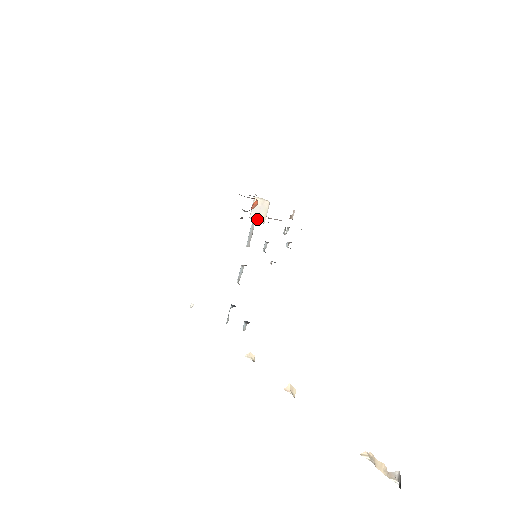
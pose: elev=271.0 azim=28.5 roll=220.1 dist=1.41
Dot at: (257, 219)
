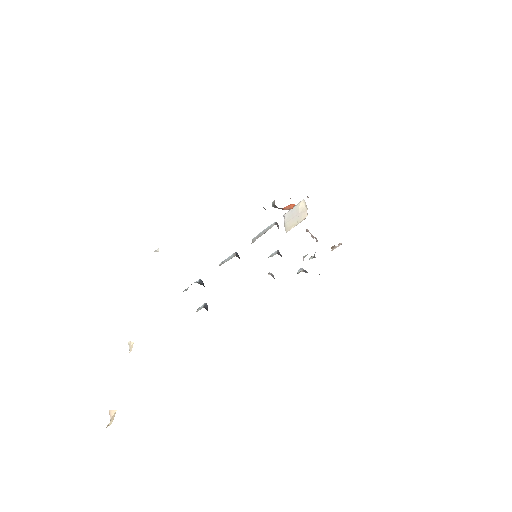
Dot at: (286, 222)
